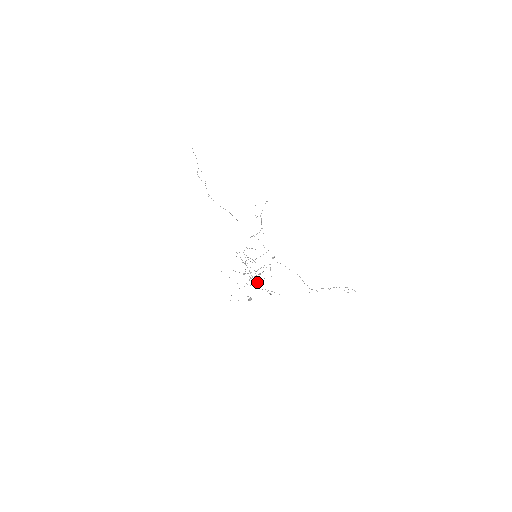
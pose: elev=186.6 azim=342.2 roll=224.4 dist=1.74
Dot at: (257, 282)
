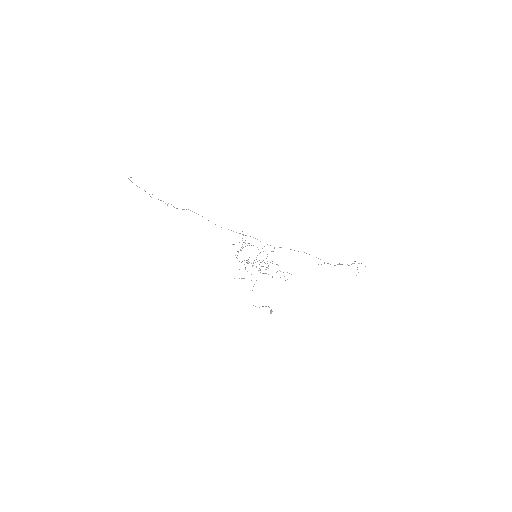
Dot at: (268, 268)
